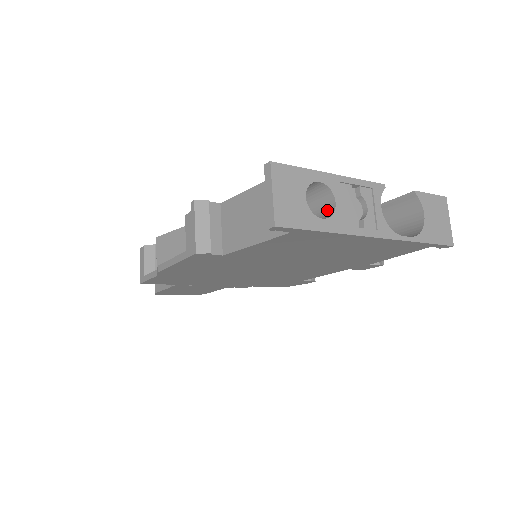
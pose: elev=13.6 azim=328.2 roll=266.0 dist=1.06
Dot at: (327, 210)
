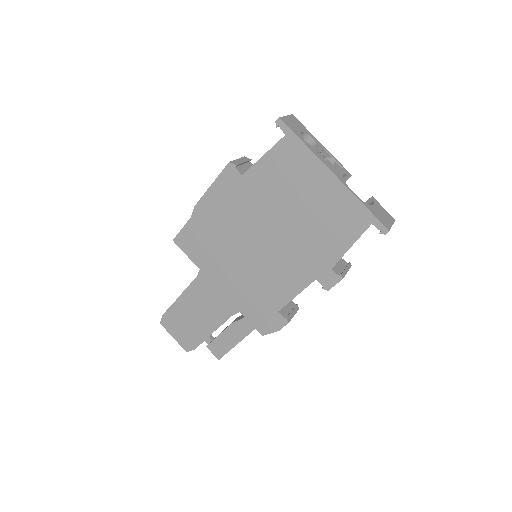
Dot at: occluded
